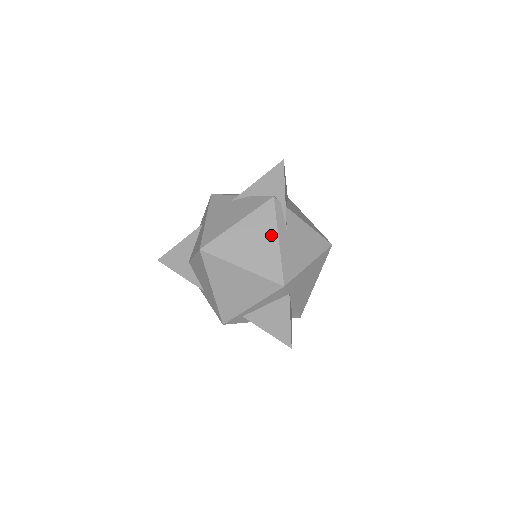
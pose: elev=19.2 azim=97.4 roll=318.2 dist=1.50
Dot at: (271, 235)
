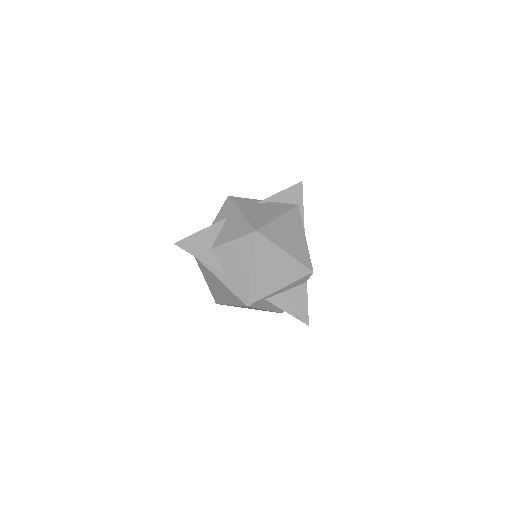
Dot at: (301, 232)
